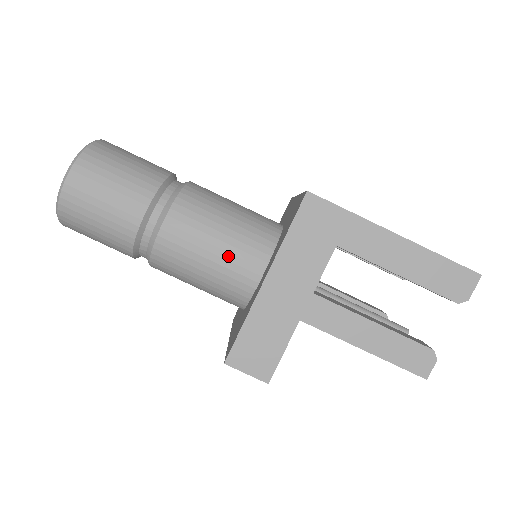
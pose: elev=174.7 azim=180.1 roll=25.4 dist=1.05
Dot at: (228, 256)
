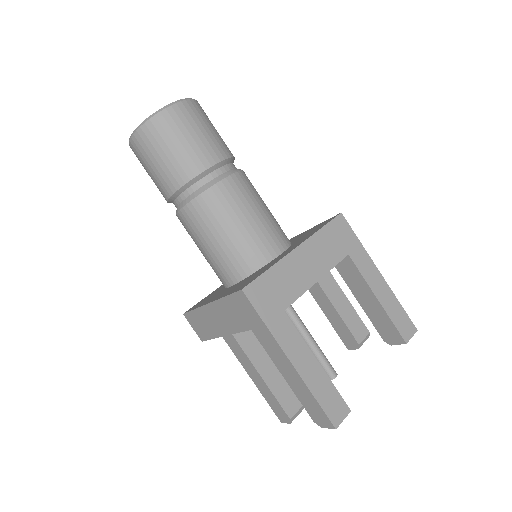
Dot at: (212, 260)
